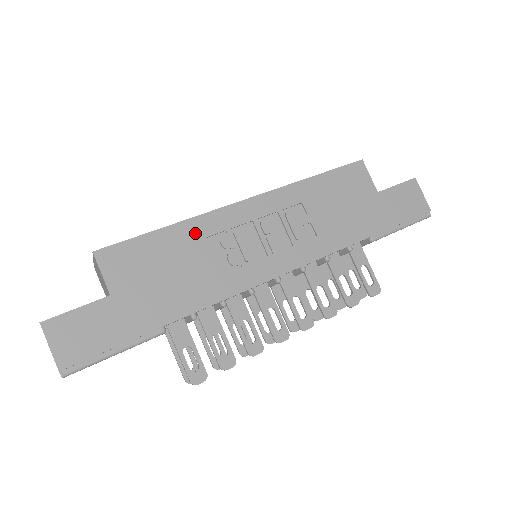
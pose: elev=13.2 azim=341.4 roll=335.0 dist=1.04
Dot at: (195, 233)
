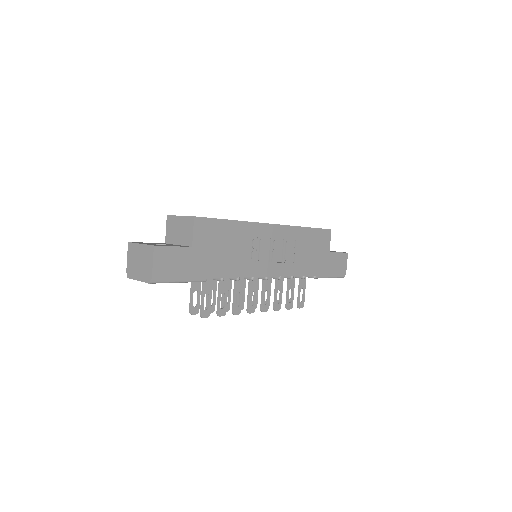
Dot at: (244, 231)
